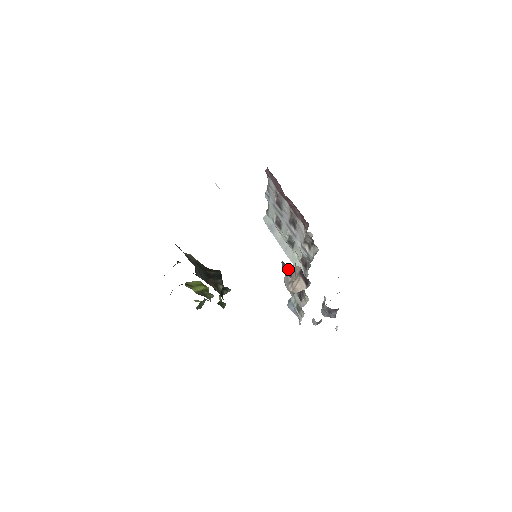
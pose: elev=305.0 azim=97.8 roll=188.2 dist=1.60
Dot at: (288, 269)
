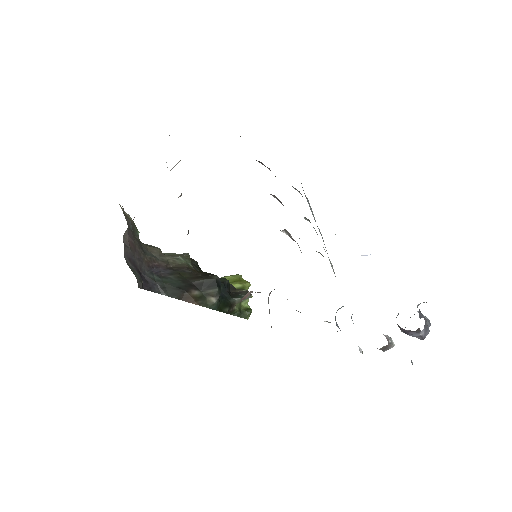
Dot at: occluded
